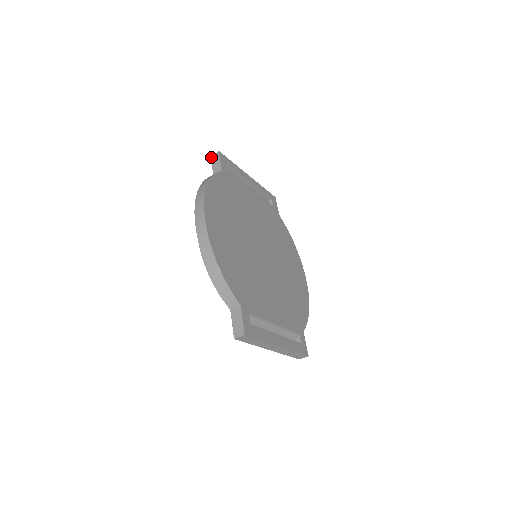
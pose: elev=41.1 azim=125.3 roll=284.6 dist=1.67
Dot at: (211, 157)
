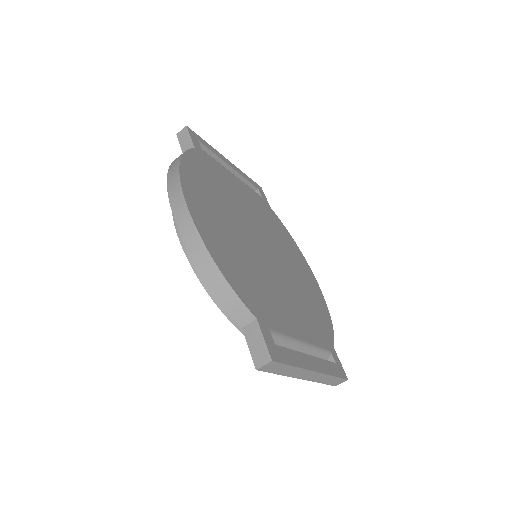
Dot at: (177, 135)
